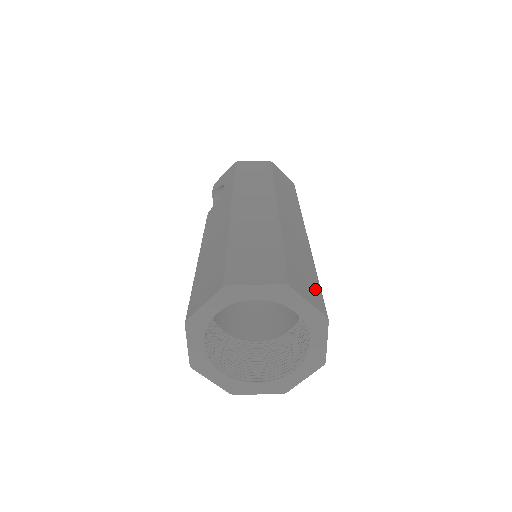
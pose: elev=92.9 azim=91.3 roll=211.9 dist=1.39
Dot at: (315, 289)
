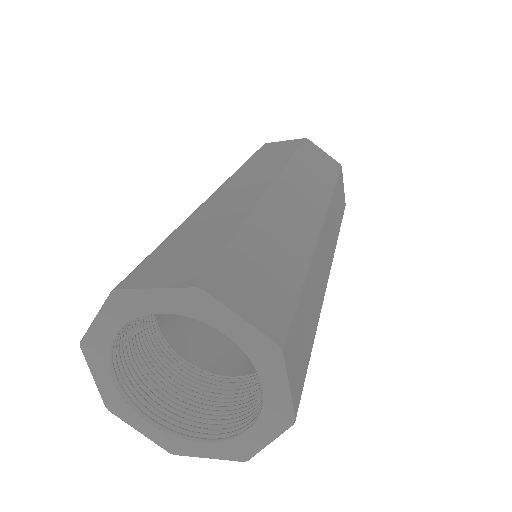
Dot at: (204, 257)
